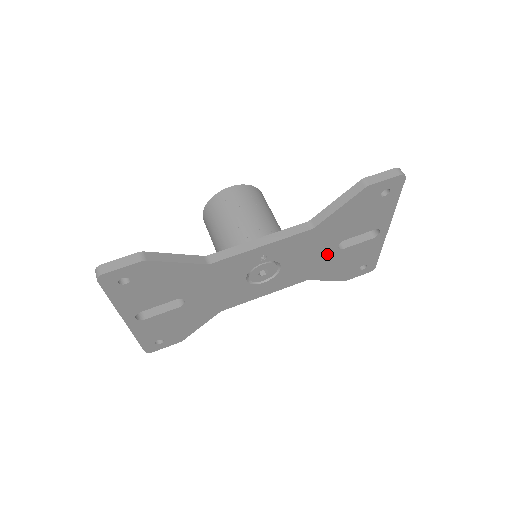
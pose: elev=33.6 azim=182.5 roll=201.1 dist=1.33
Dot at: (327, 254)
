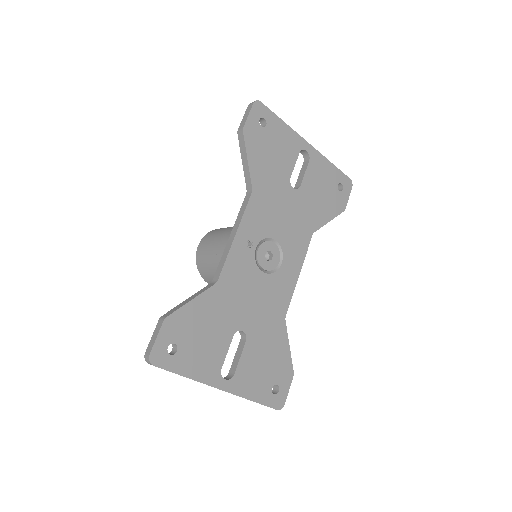
Dot at: (294, 201)
